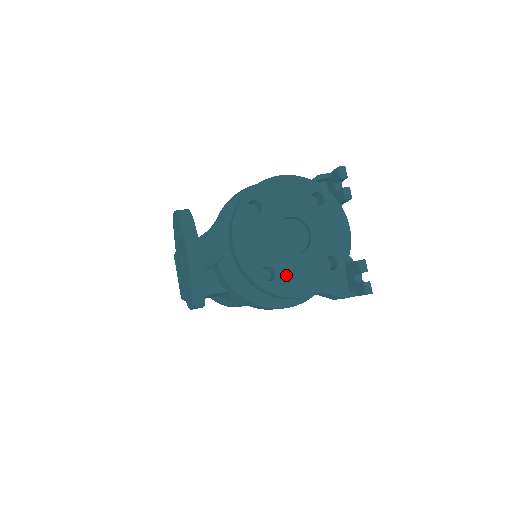
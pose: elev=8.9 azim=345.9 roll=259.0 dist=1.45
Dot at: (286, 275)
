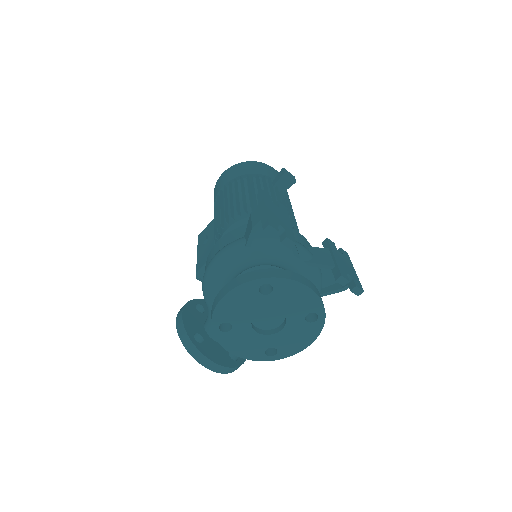
Dot at: (284, 345)
